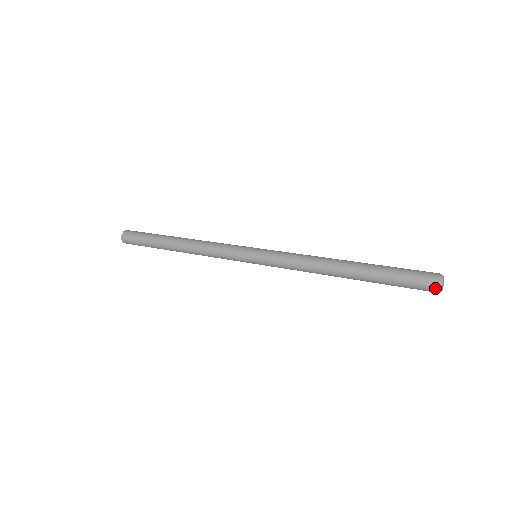
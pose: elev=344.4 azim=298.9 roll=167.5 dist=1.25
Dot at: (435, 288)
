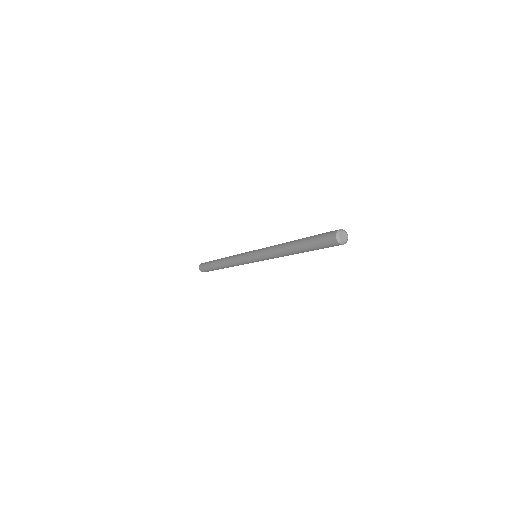
Dot at: (334, 237)
